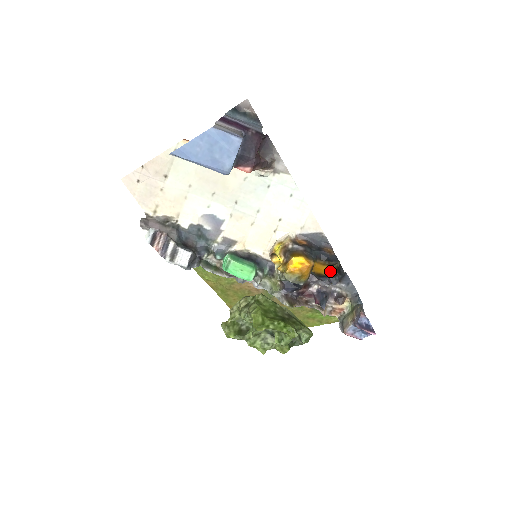
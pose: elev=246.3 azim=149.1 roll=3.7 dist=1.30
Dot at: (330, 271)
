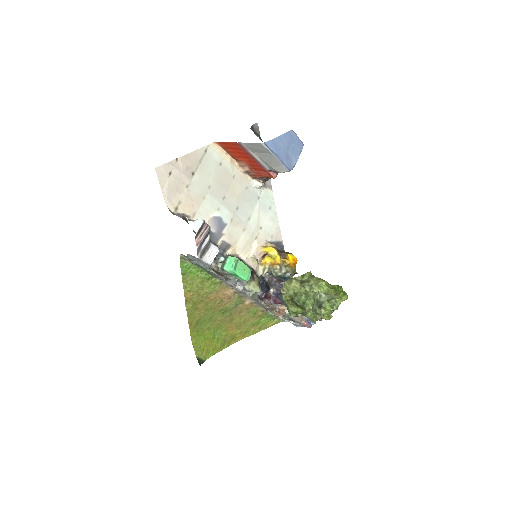
Dot at: occluded
